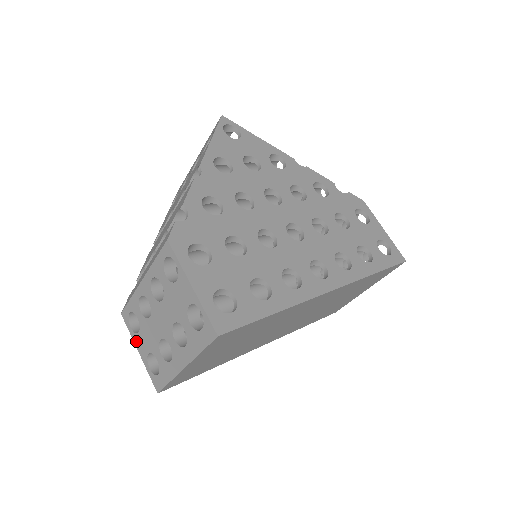
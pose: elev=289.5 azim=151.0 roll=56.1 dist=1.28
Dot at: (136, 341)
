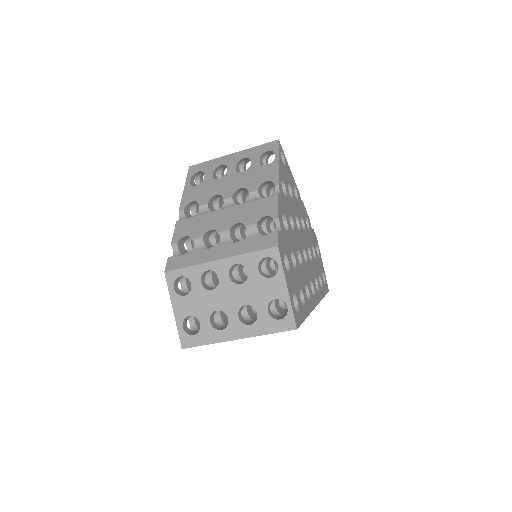
Dot at: (176, 301)
